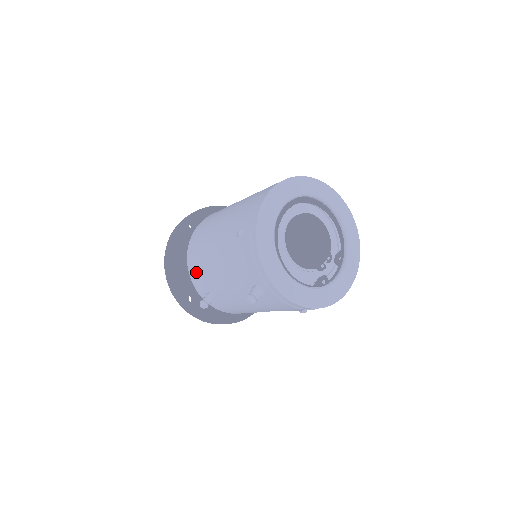
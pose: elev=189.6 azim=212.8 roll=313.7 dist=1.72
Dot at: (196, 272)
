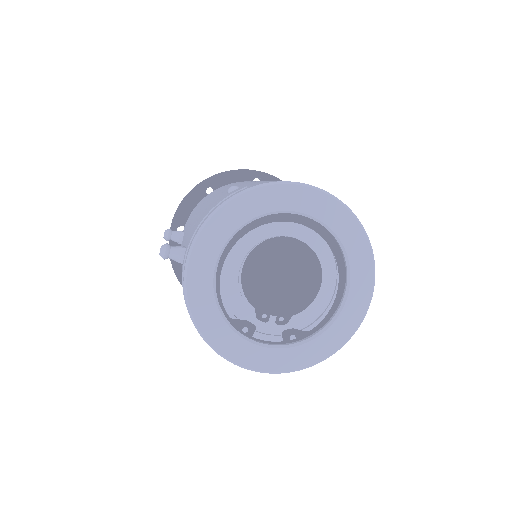
Dot at: occluded
